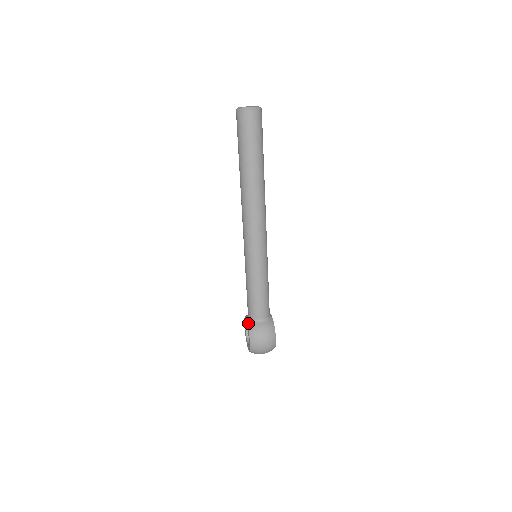
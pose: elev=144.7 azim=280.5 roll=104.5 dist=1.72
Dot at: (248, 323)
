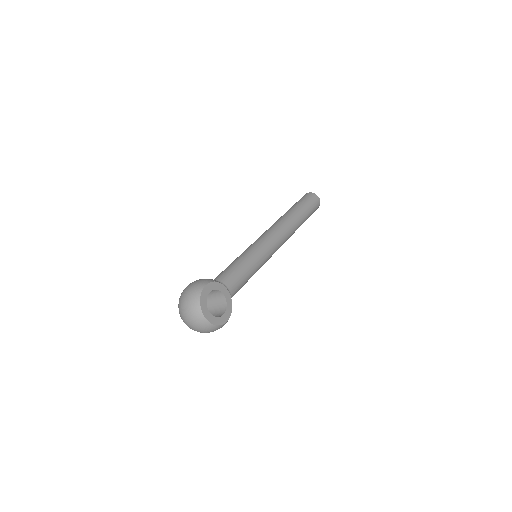
Dot at: occluded
